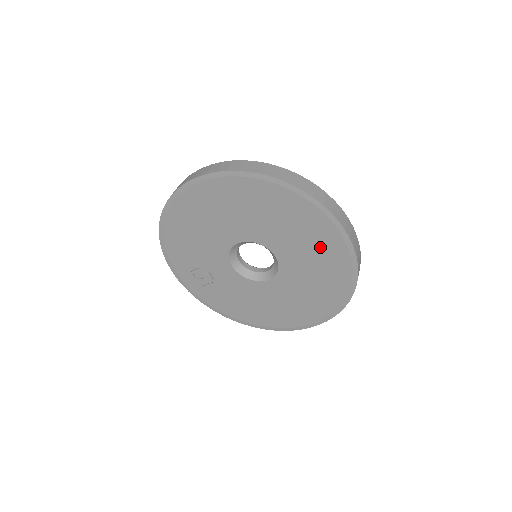
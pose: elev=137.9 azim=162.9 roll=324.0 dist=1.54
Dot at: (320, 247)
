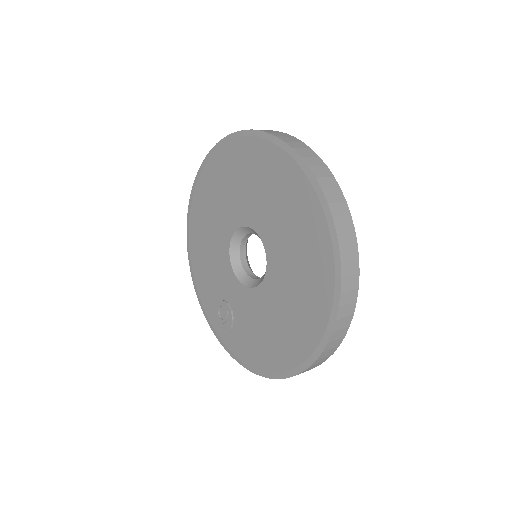
Dot at: (278, 185)
